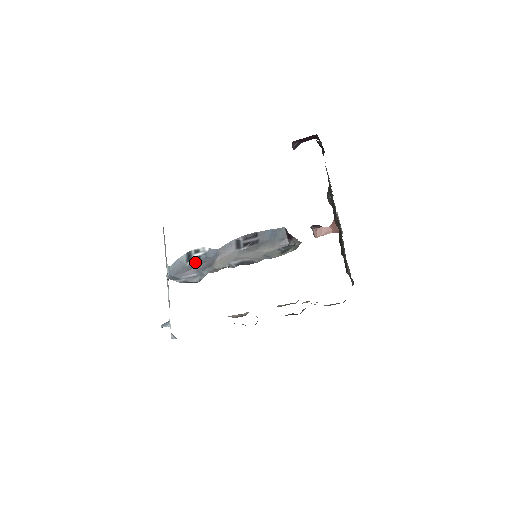
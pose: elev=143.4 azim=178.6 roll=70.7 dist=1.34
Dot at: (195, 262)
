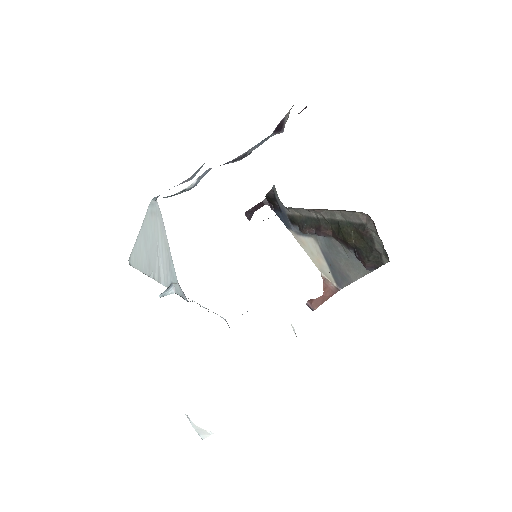
Dot at: occluded
